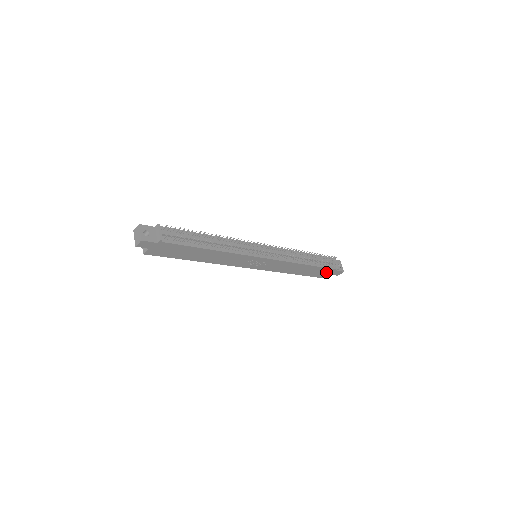
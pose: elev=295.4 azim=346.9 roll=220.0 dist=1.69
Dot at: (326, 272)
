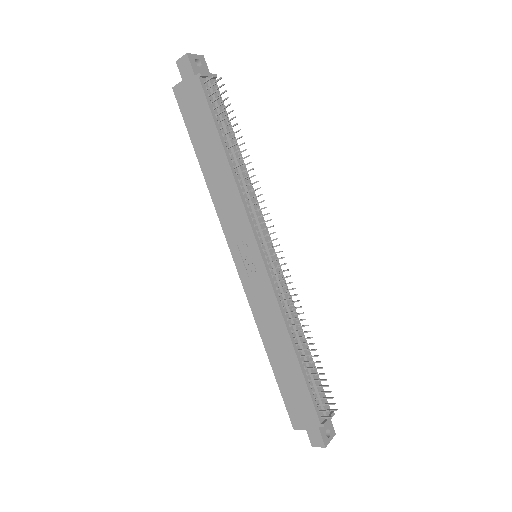
Dot at: (304, 411)
